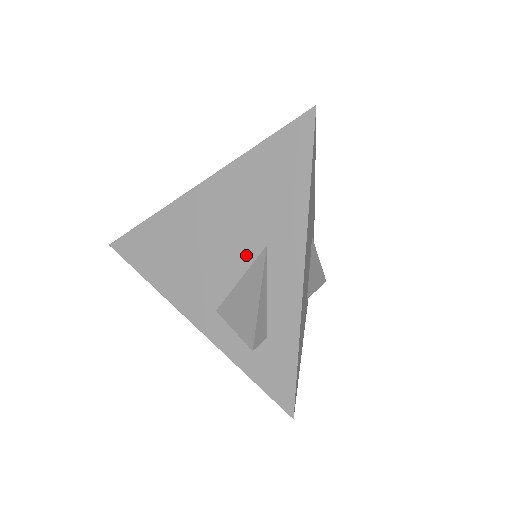
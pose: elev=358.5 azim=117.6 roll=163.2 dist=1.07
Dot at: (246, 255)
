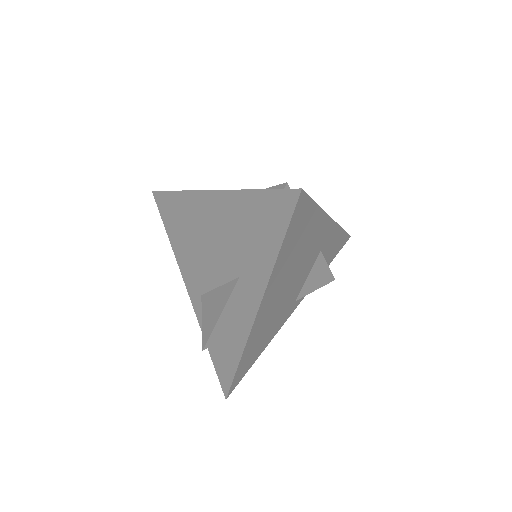
Dot at: (226, 272)
